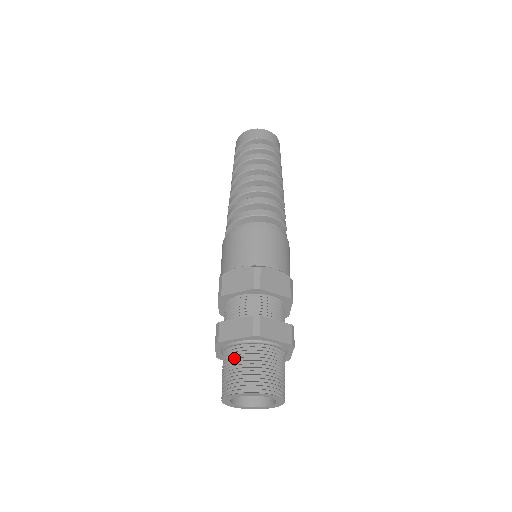
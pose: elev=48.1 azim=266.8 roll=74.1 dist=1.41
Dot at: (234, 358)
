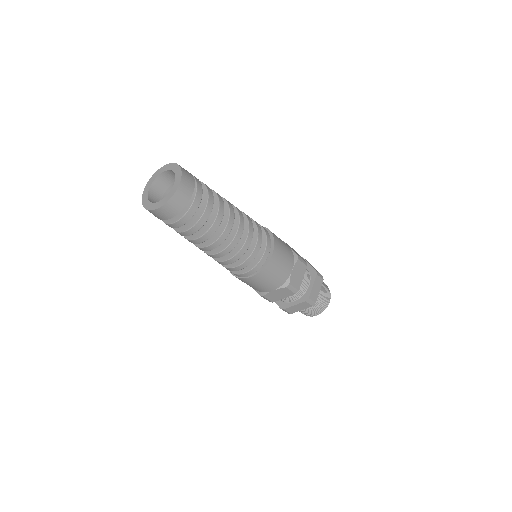
Dot at: occluded
